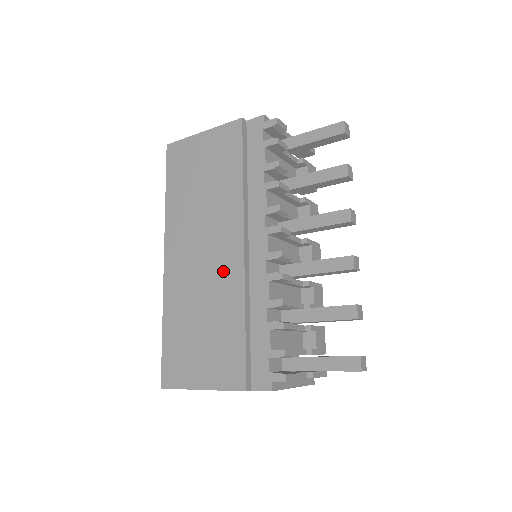
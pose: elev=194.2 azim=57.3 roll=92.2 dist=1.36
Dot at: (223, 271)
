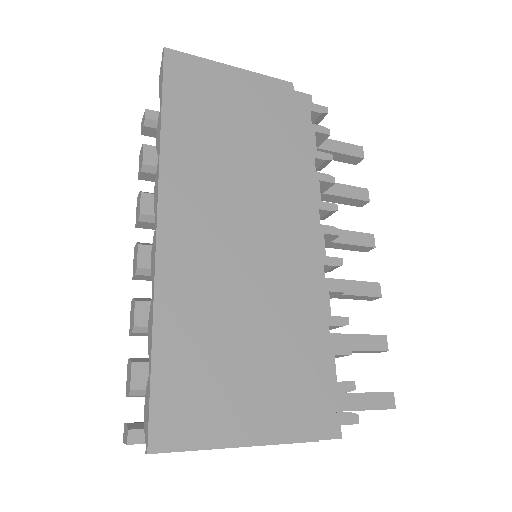
Dot at: (274, 264)
